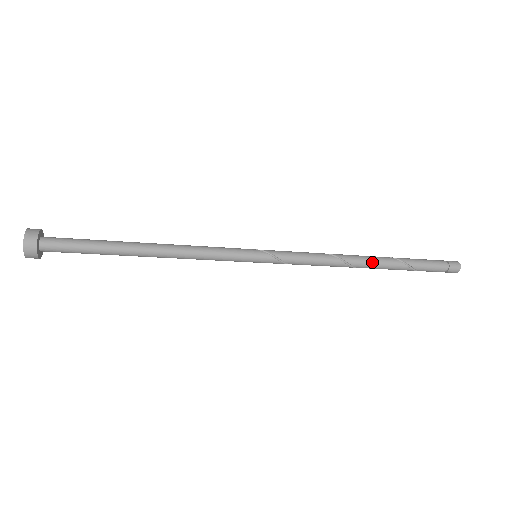
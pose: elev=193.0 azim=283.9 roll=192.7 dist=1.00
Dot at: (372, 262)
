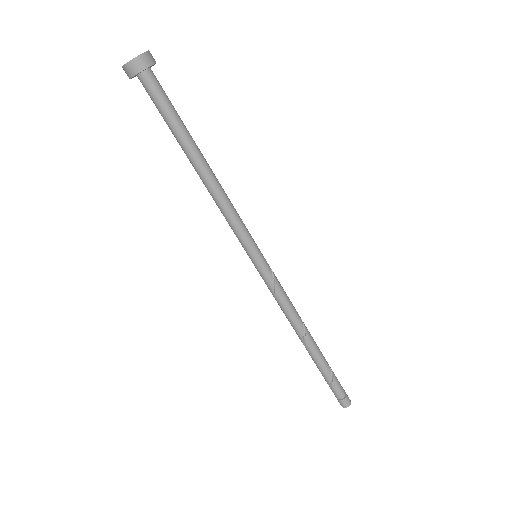
Dot at: (313, 339)
